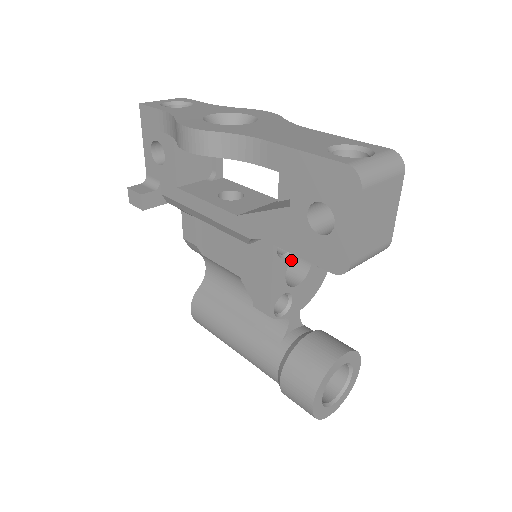
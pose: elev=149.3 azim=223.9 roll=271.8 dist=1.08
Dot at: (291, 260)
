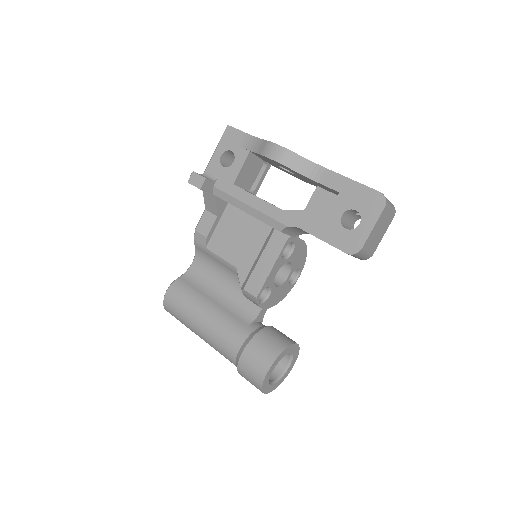
Dot at: occluded
